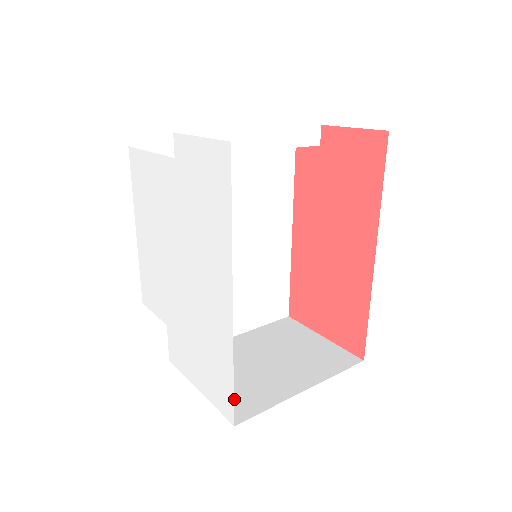
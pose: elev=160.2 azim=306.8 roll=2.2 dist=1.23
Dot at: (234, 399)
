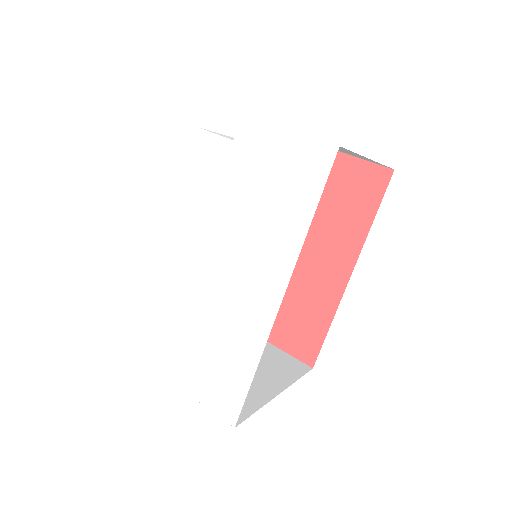
Dot at: occluded
